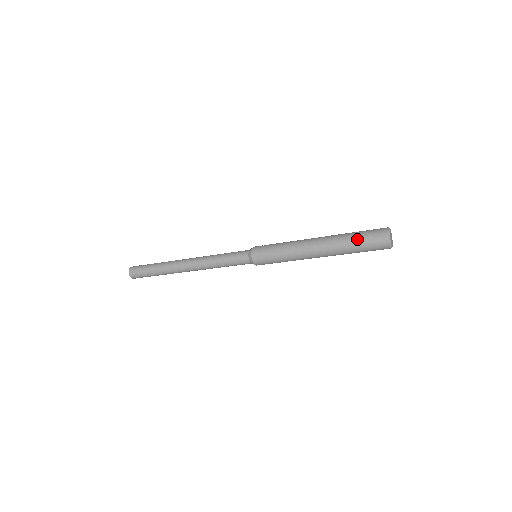
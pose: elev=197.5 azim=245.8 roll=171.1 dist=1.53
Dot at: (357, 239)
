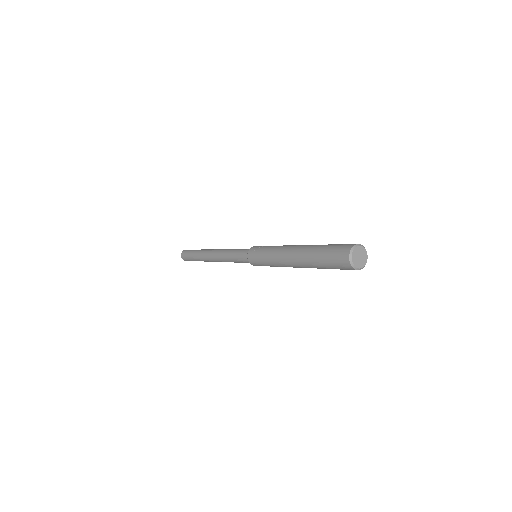
Dot at: (325, 265)
